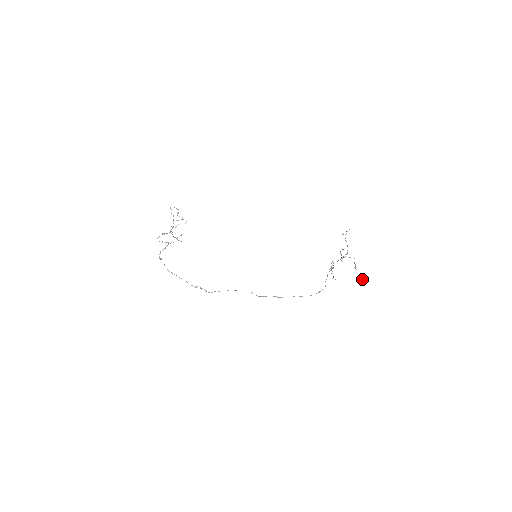
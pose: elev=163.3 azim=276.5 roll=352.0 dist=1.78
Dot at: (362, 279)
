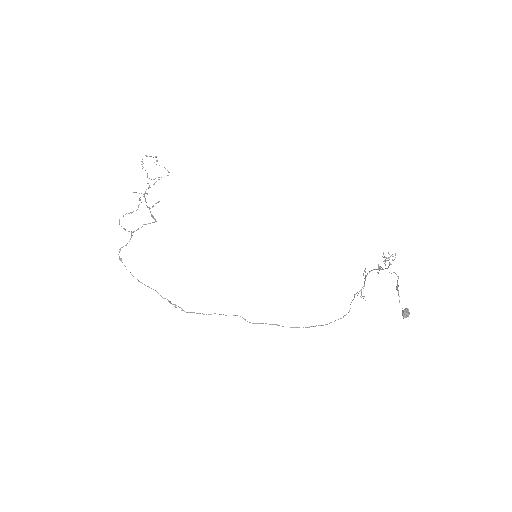
Dot at: (404, 310)
